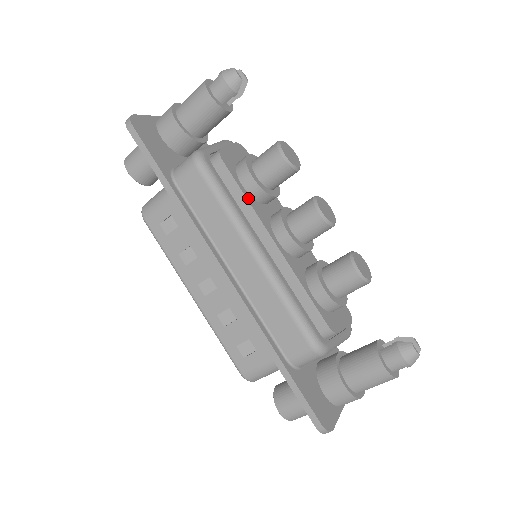
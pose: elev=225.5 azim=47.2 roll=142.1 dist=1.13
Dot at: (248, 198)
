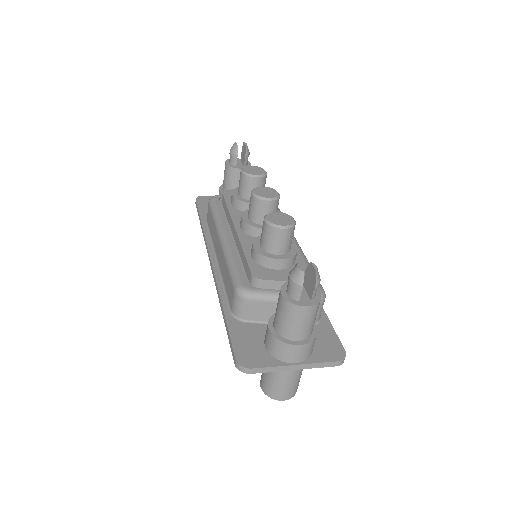
Dot at: (230, 209)
